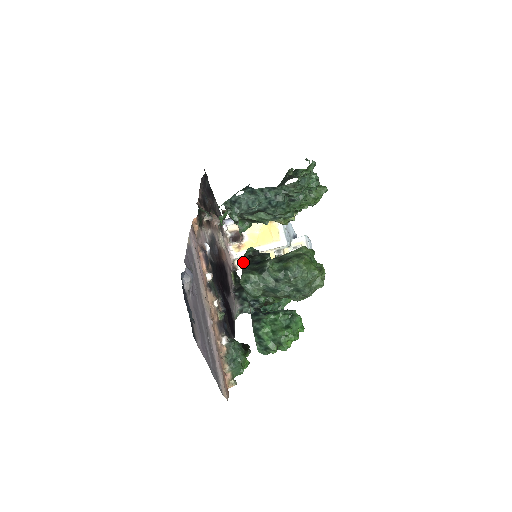
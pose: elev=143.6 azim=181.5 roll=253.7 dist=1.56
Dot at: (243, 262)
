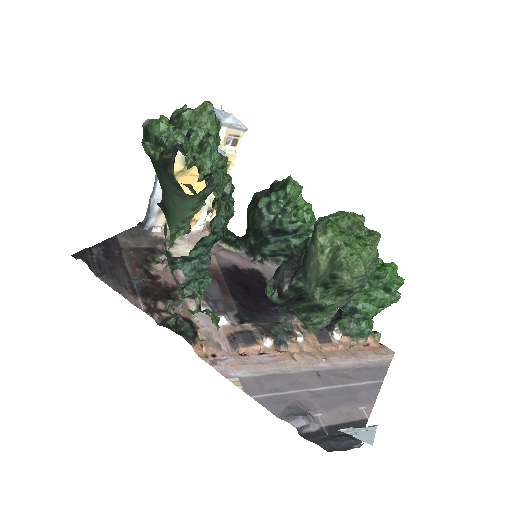
Dot at: occluded
